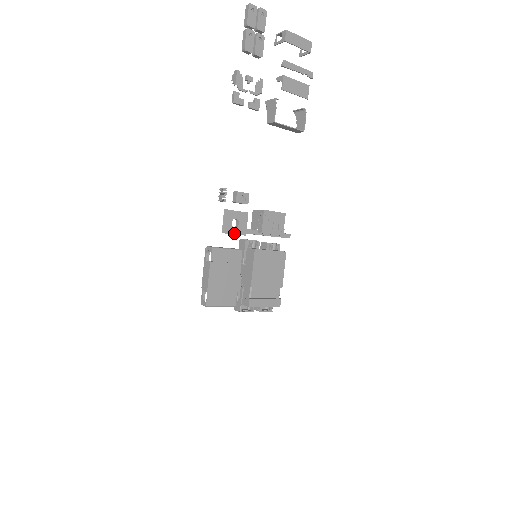
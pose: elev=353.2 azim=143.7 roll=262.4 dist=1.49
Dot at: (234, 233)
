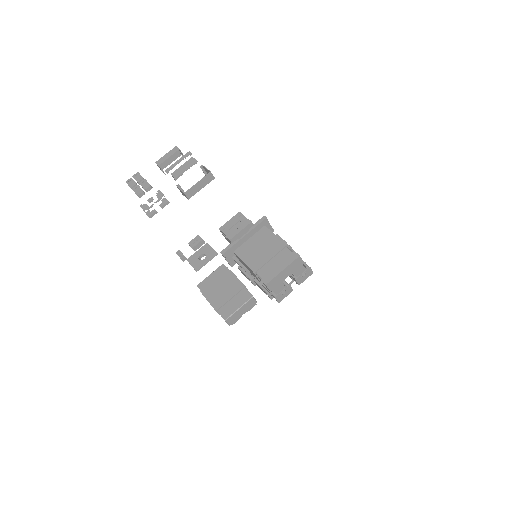
Dot at: (206, 262)
